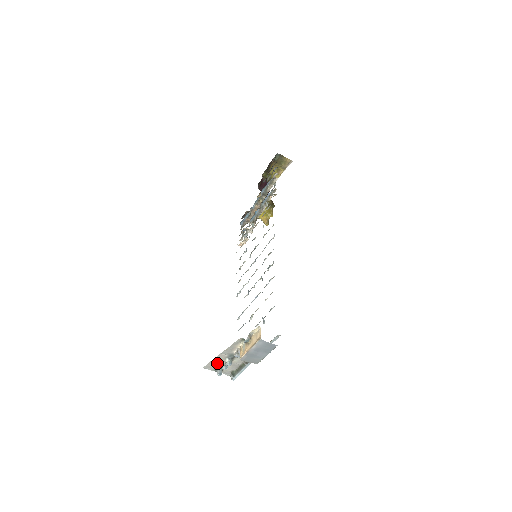
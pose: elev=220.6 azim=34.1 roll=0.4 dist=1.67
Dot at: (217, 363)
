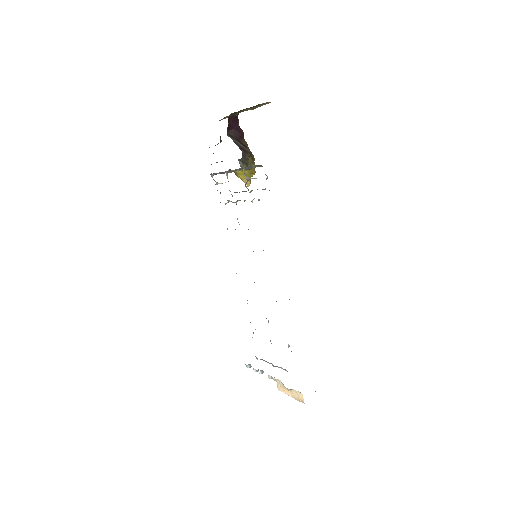
Dot at: occluded
